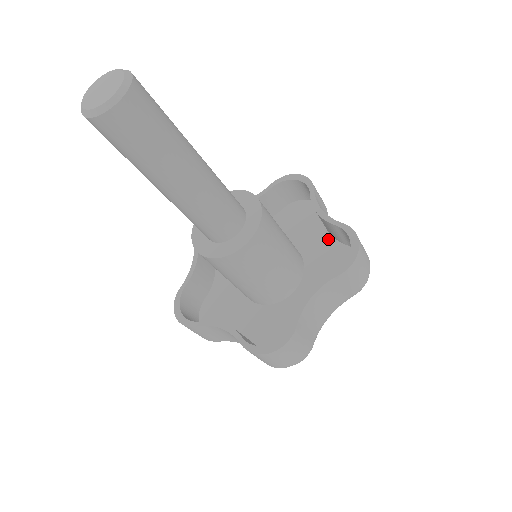
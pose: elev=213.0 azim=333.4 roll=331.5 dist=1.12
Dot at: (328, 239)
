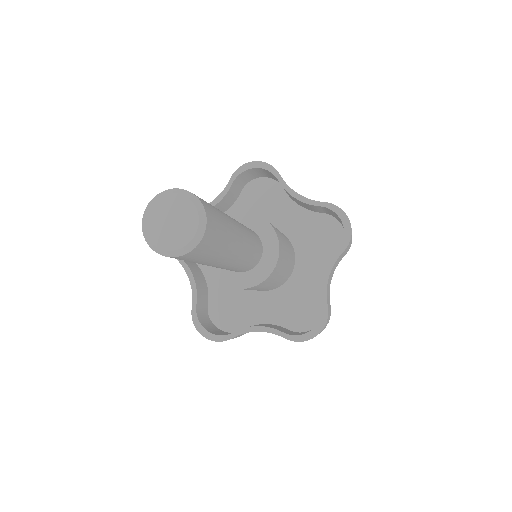
Dot at: (320, 281)
